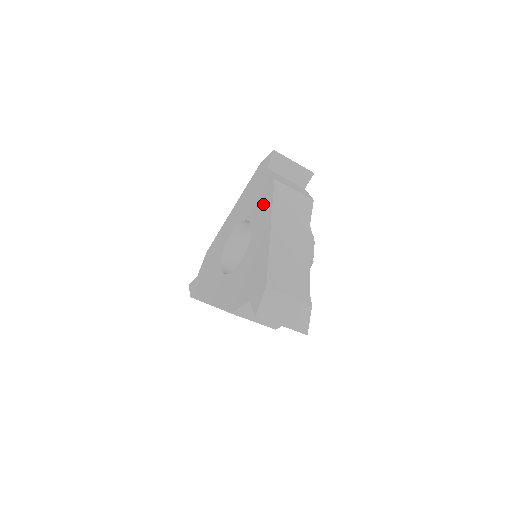
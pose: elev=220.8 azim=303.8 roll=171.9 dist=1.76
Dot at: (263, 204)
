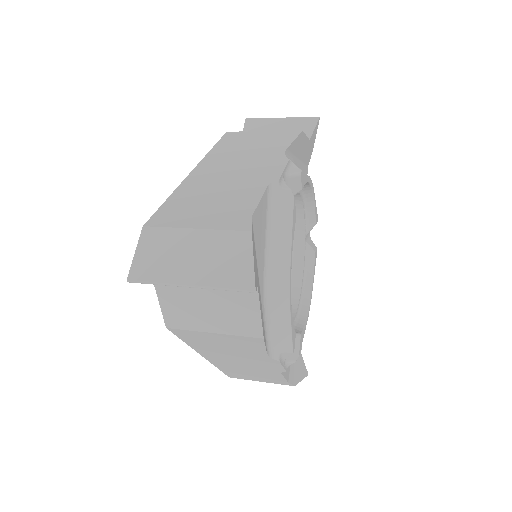
Dot at: occluded
